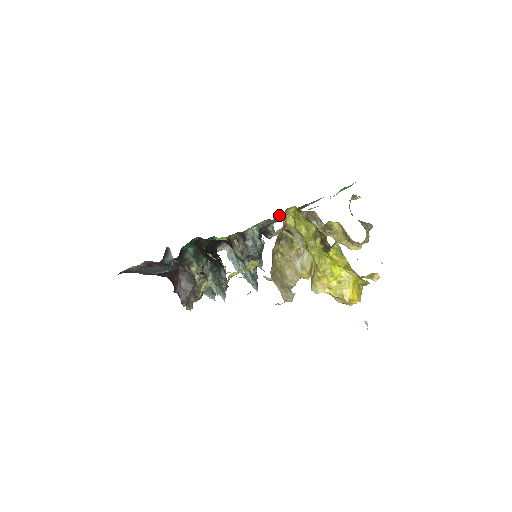
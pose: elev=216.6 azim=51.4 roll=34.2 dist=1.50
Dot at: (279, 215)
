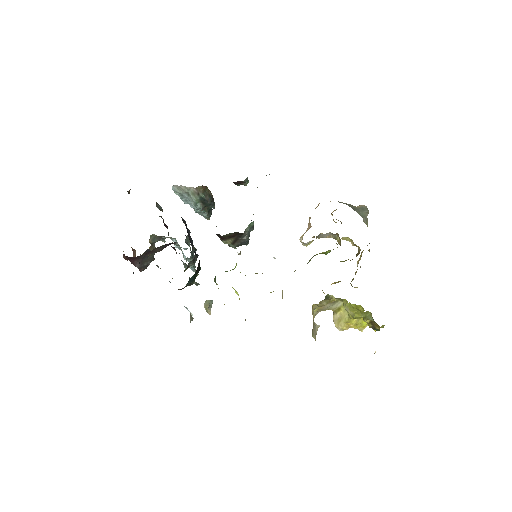
Dot at: occluded
